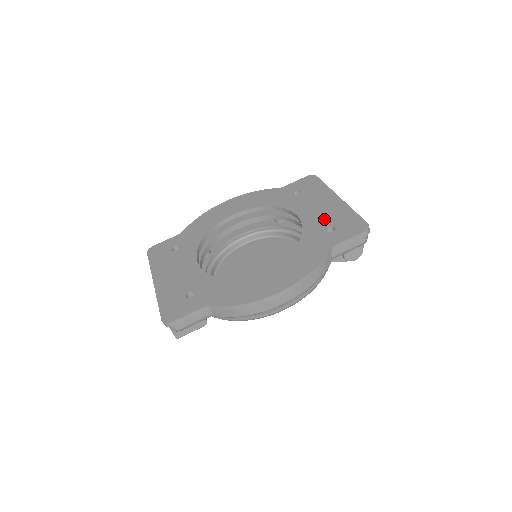
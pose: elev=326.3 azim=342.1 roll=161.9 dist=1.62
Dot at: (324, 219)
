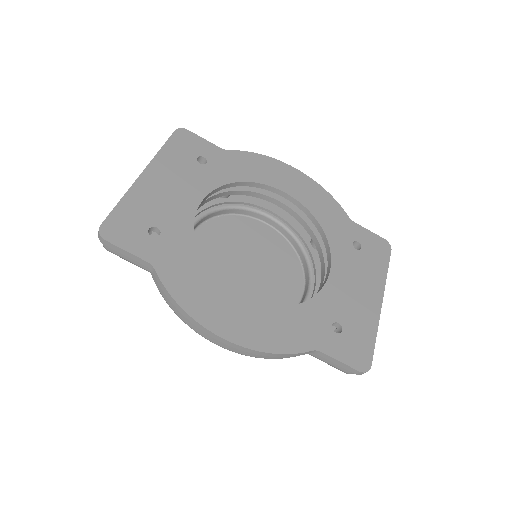
Dot at: (345, 308)
